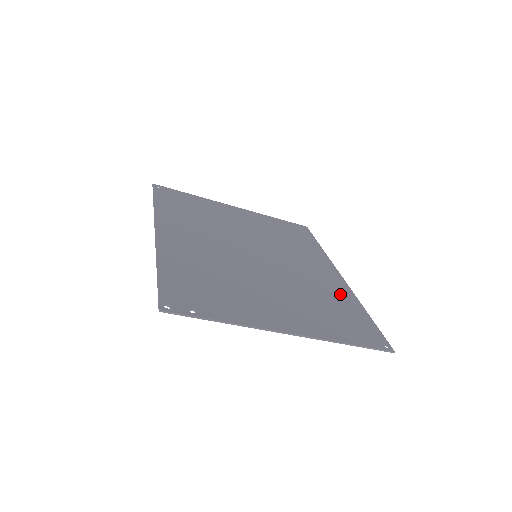
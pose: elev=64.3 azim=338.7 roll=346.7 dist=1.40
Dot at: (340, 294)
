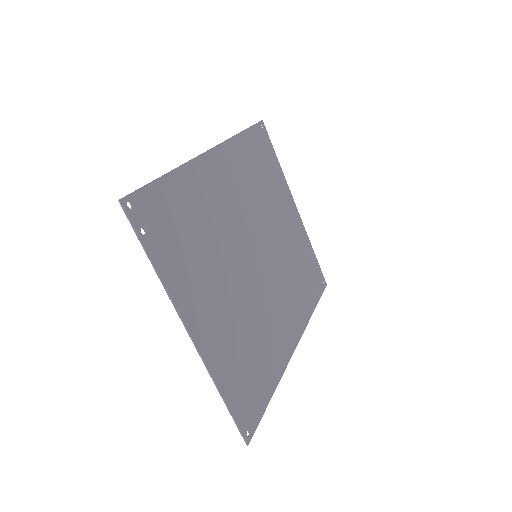
Dot at: (274, 357)
